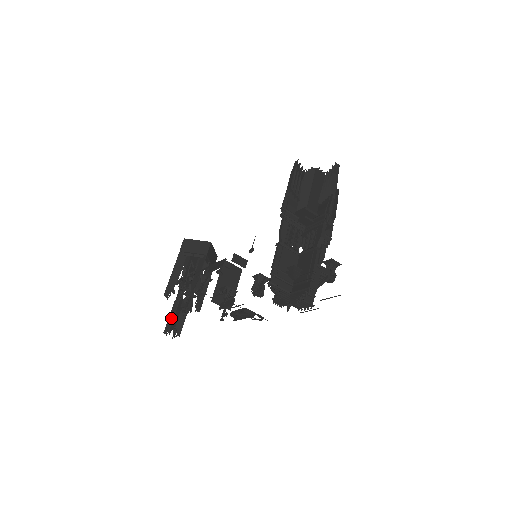
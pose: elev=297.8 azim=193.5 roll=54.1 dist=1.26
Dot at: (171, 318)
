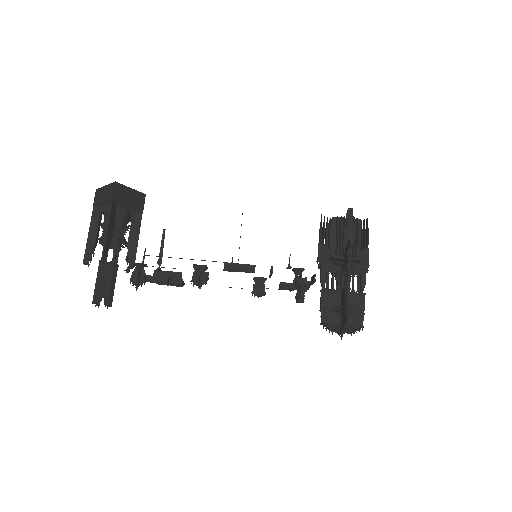
Dot at: (100, 284)
